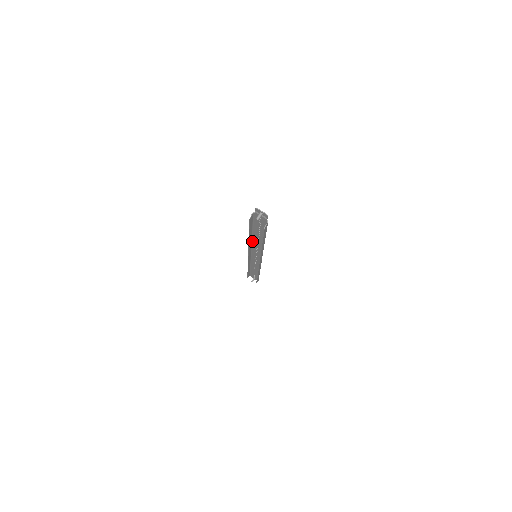
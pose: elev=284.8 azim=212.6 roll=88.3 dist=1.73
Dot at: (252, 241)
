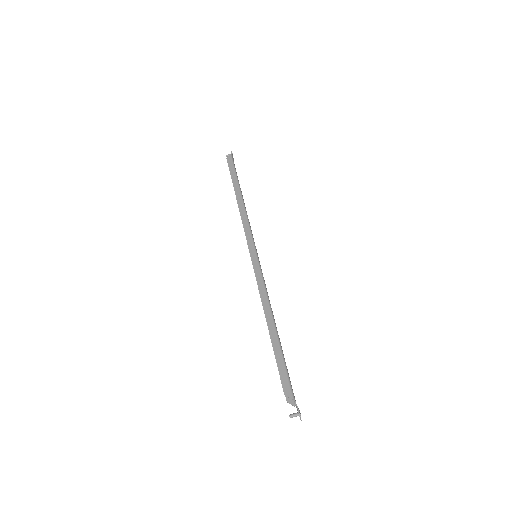
Dot at: (267, 294)
